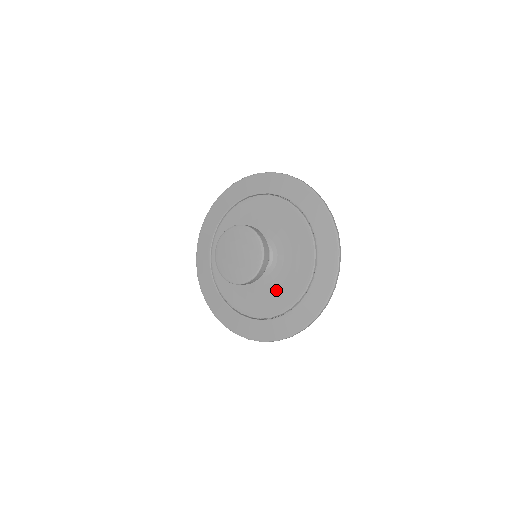
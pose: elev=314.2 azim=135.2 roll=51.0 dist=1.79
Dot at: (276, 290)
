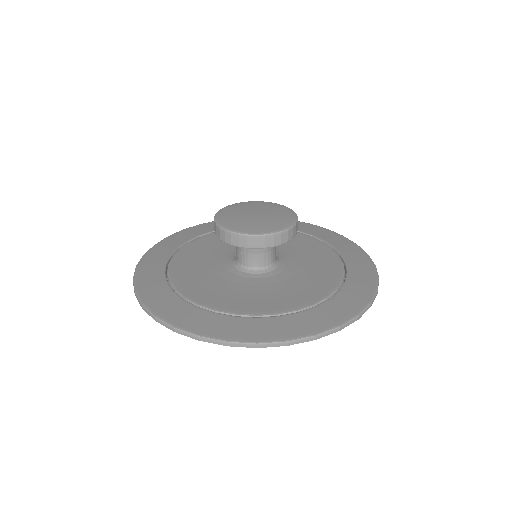
Dot at: (307, 276)
